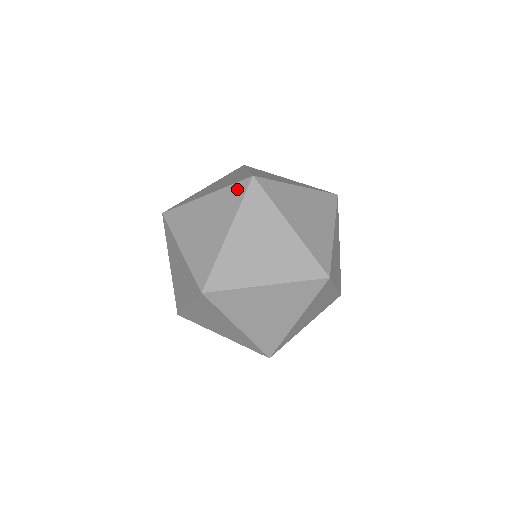
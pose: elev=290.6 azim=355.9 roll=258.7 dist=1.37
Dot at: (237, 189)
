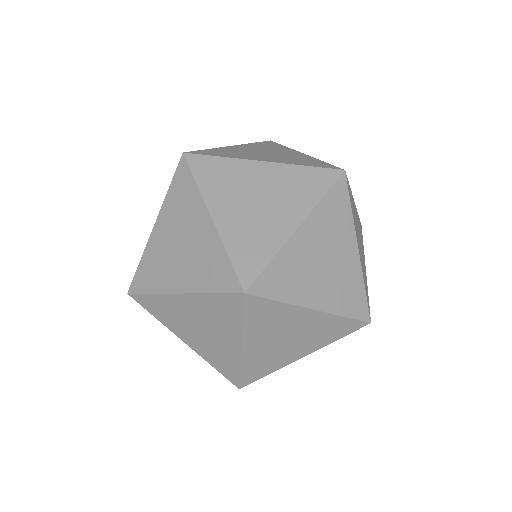
Dot at: (319, 176)
